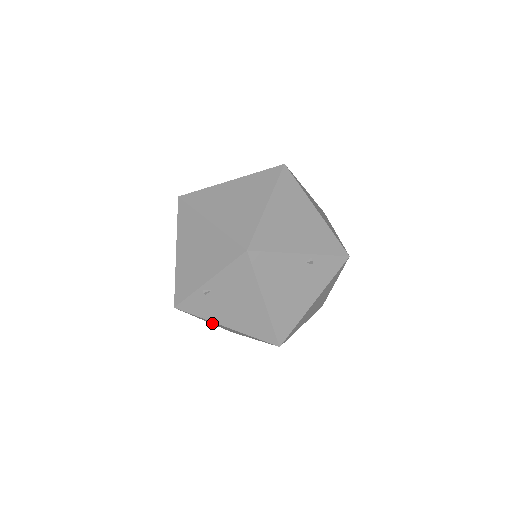
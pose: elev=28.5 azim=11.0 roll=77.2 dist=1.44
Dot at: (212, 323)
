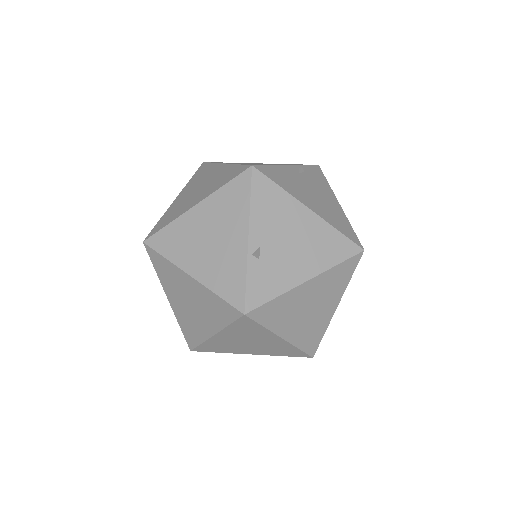
Dot at: (290, 328)
